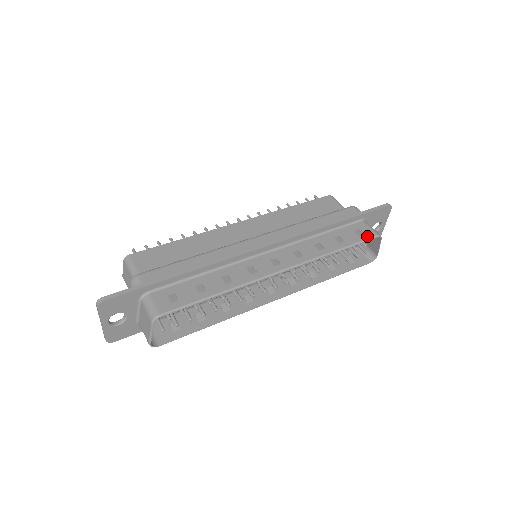
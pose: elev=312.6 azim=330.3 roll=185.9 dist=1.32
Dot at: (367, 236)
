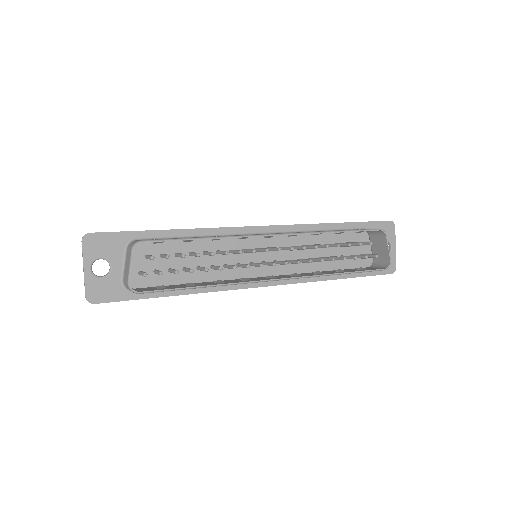
Dot at: (368, 229)
